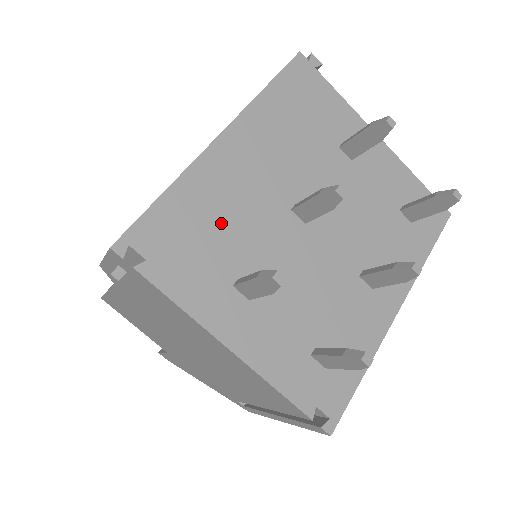
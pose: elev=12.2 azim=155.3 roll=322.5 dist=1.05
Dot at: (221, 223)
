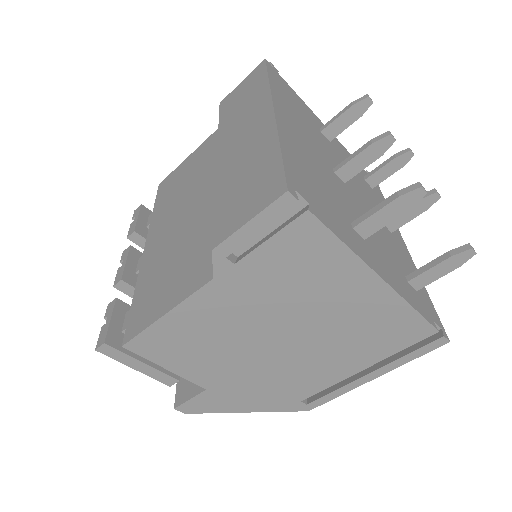
Dot at: (317, 177)
